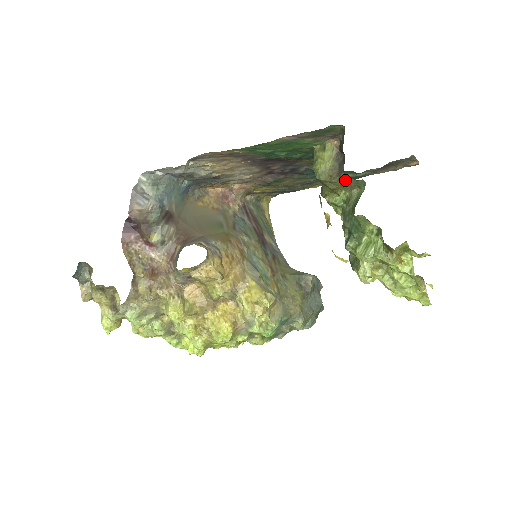
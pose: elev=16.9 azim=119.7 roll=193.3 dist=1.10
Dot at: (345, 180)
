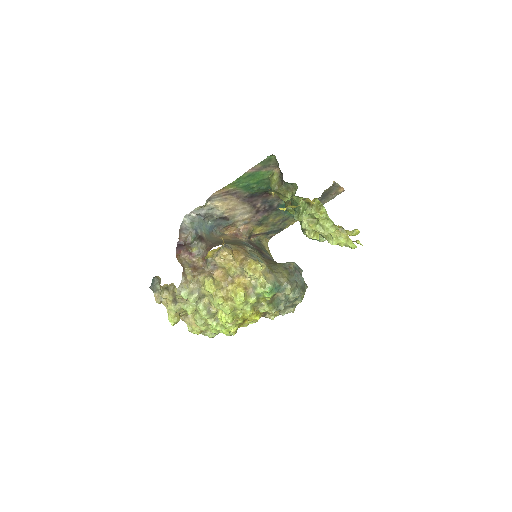
Dot at: (286, 186)
